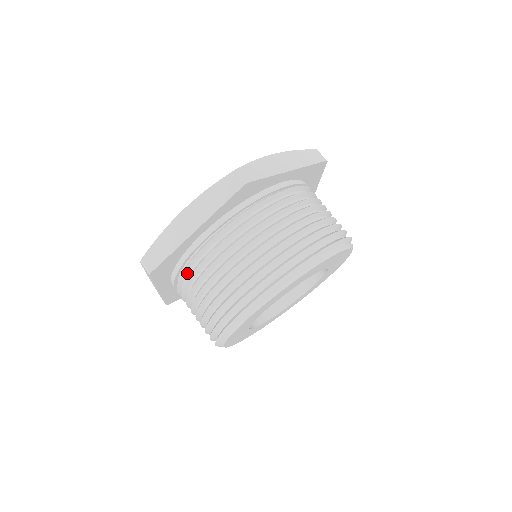
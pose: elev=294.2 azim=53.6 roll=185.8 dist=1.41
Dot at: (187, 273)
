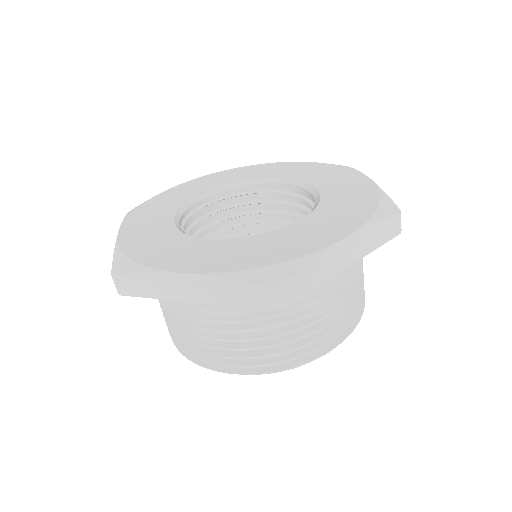
Dot at: occluded
